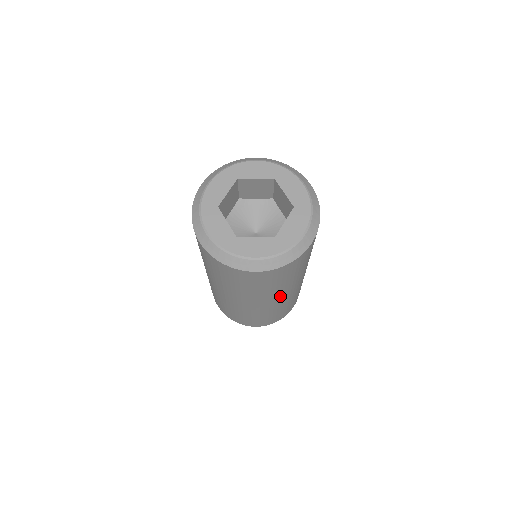
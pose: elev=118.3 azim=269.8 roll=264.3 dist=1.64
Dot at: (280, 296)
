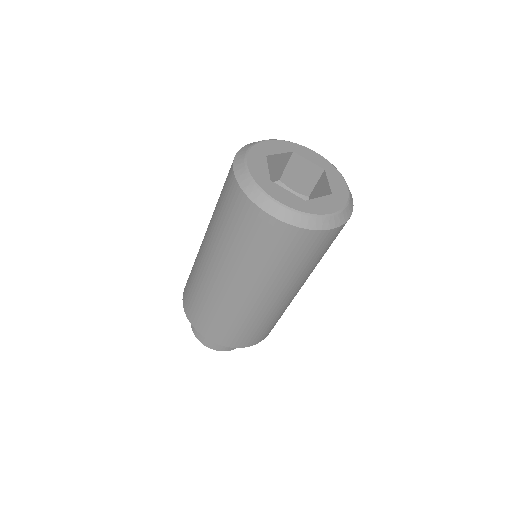
Dot at: occluded
